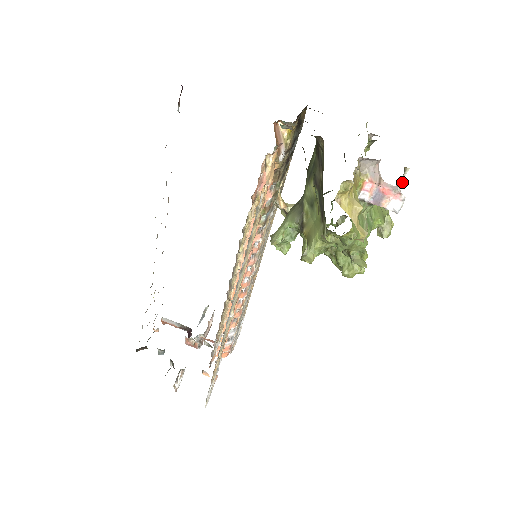
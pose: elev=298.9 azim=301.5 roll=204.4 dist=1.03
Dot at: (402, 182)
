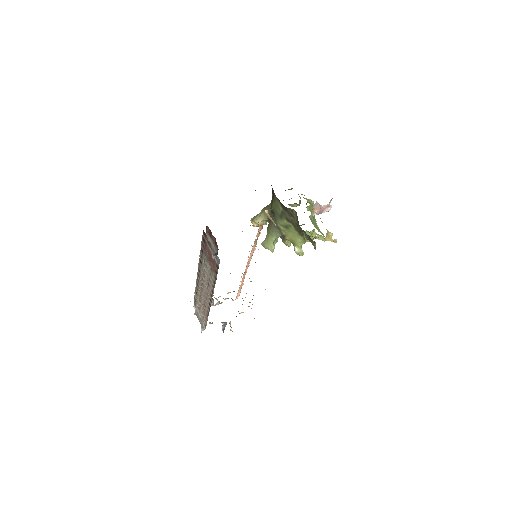
Dot at: occluded
